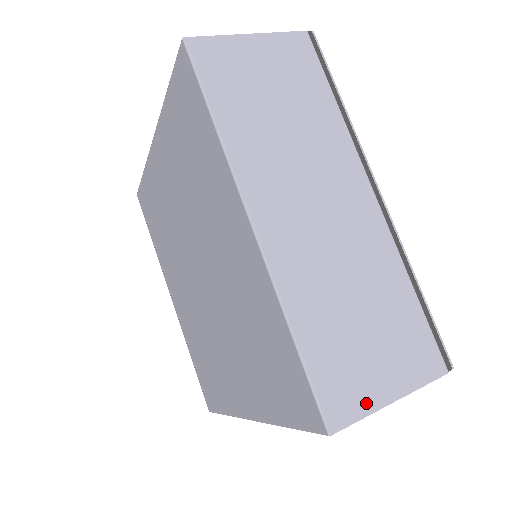
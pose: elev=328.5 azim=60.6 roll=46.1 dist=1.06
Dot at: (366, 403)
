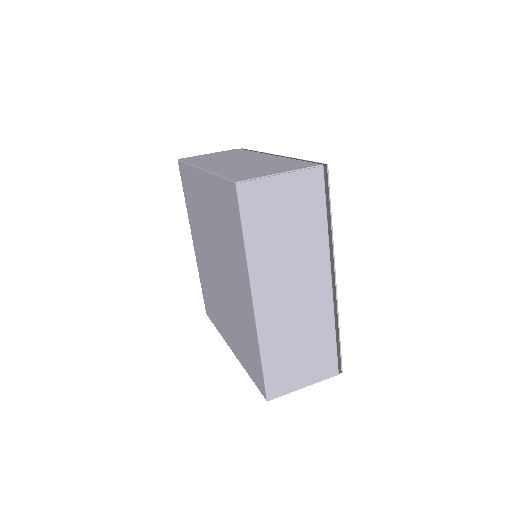
Dot at: (290, 388)
